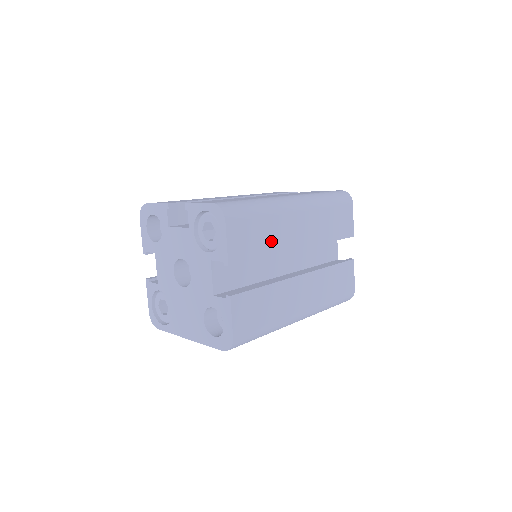
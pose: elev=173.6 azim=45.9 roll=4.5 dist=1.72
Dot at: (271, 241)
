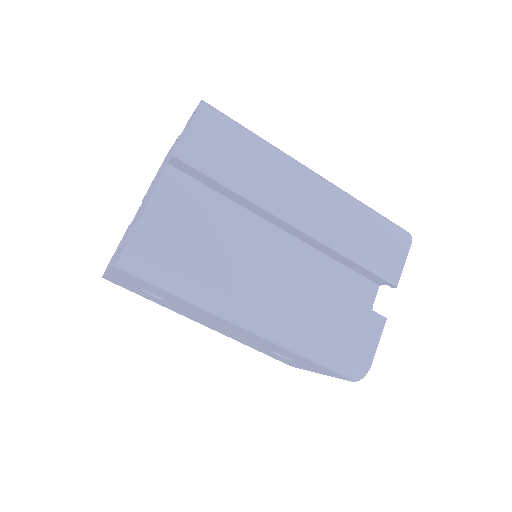
Dot at: (252, 181)
